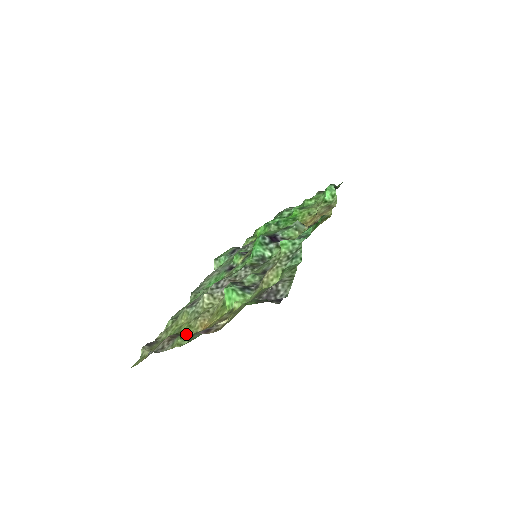
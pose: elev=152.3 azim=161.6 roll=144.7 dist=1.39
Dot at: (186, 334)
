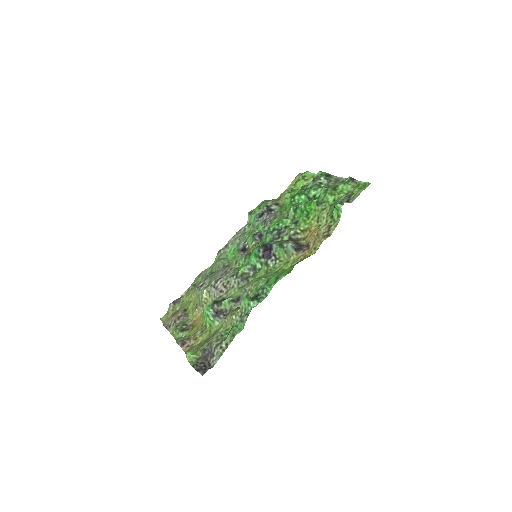
Dot at: (188, 316)
